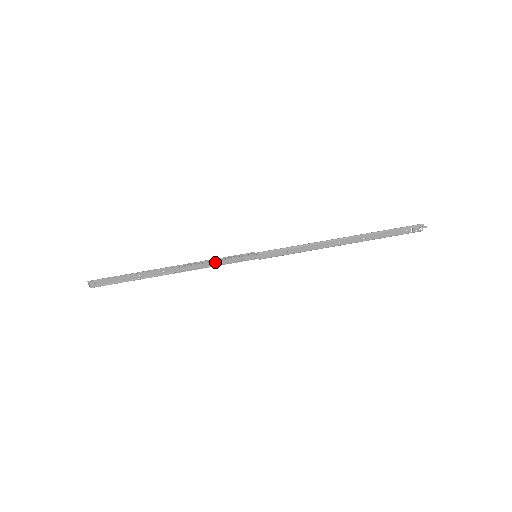
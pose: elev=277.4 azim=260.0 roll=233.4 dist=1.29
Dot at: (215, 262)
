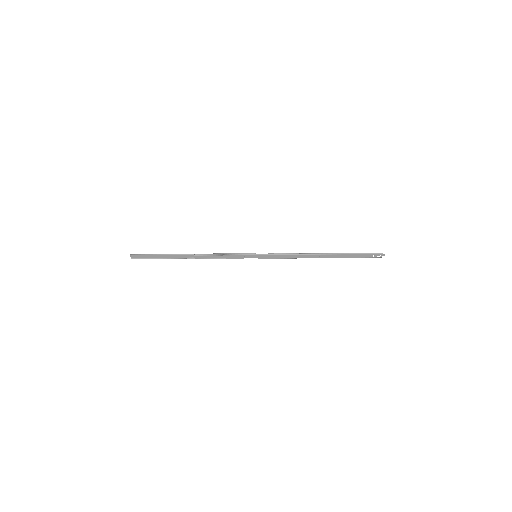
Dot at: (225, 256)
